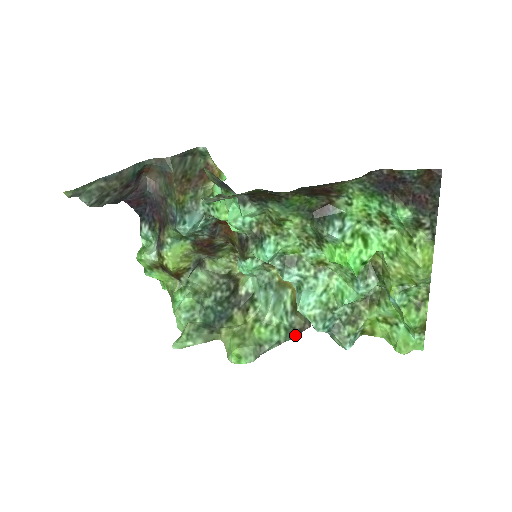
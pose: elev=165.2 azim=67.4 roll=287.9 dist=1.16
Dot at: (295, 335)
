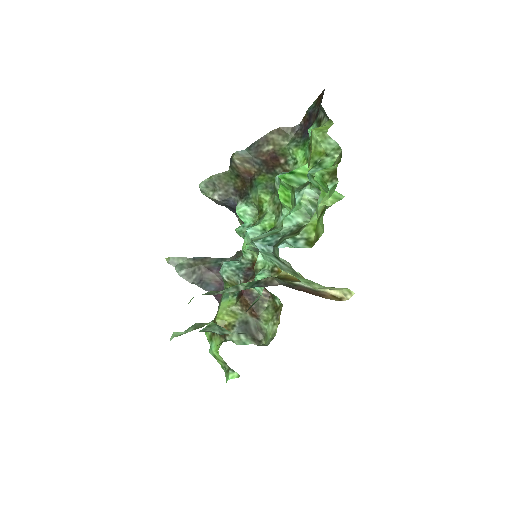
Dot at: (258, 286)
